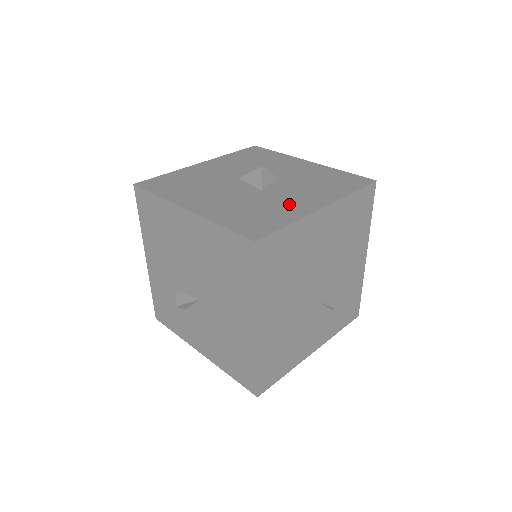
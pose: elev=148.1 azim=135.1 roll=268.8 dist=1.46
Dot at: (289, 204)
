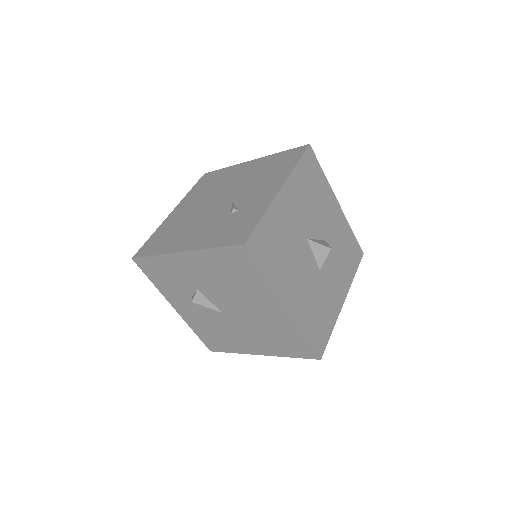
Dot at: (332, 297)
